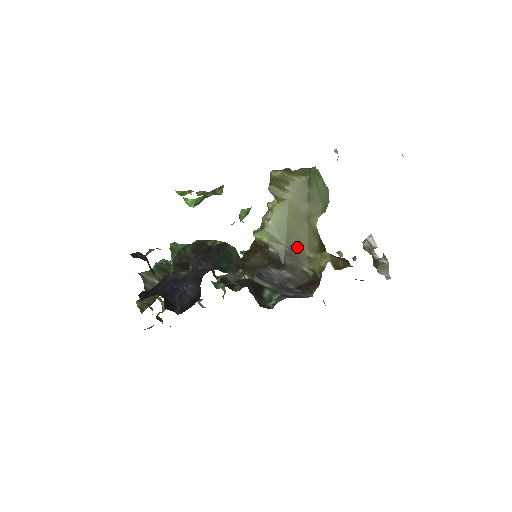
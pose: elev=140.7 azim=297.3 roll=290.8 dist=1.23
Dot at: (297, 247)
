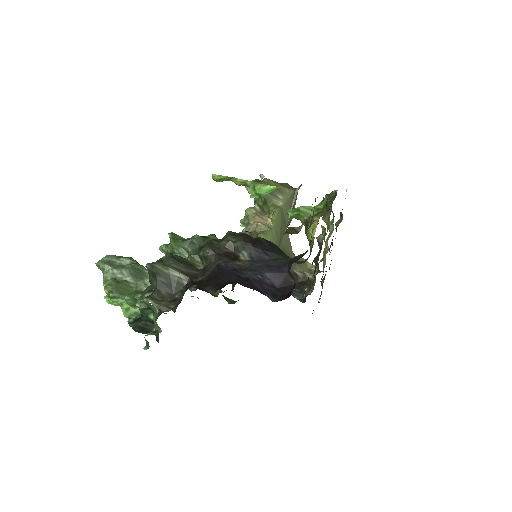
Dot at: (287, 251)
